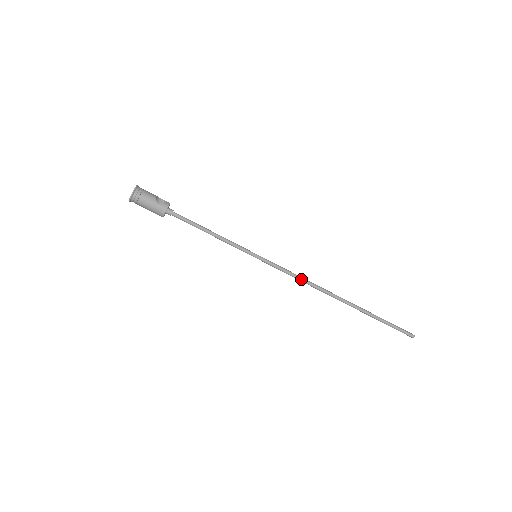
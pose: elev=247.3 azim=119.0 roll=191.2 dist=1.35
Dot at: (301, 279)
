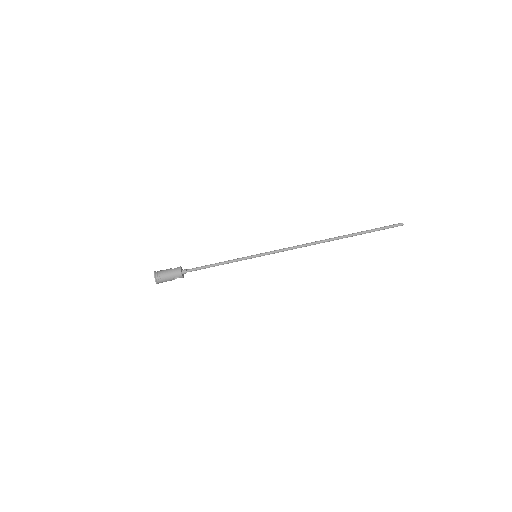
Dot at: (295, 246)
